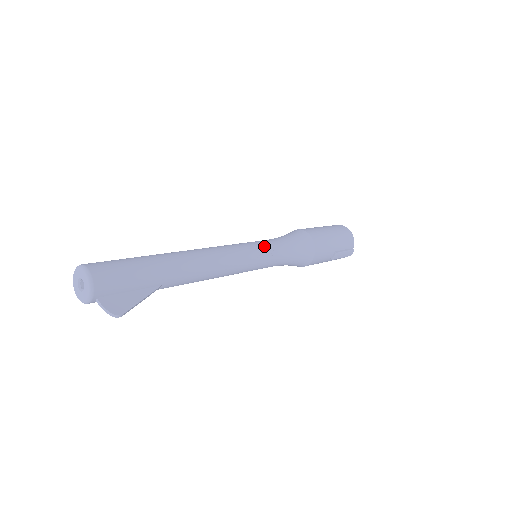
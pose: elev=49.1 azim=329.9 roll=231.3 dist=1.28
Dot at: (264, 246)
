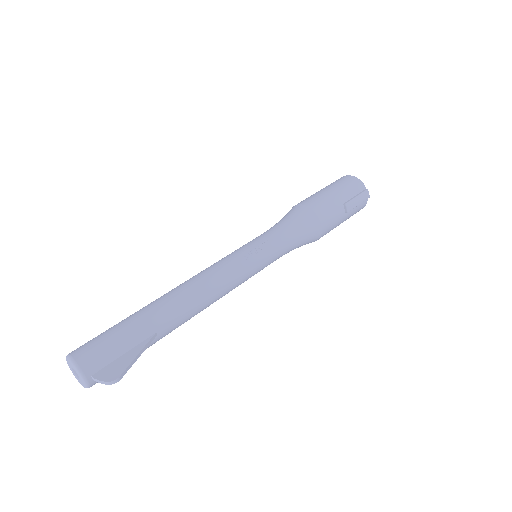
Dot at: (255, 242)
